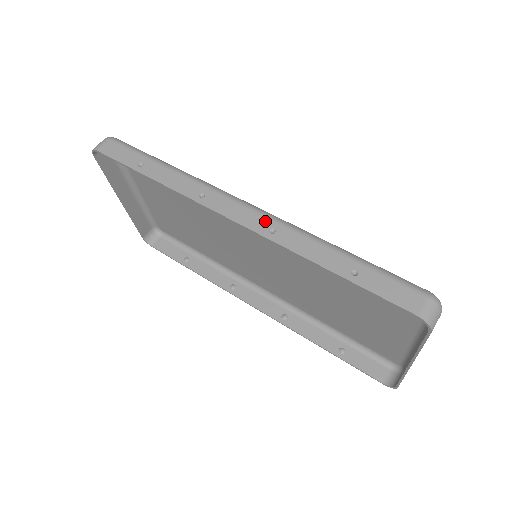
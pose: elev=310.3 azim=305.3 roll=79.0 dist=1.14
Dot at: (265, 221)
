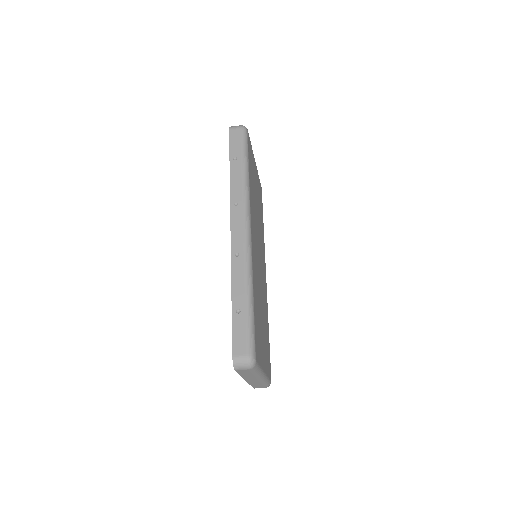
Dot at: (241, 247)
